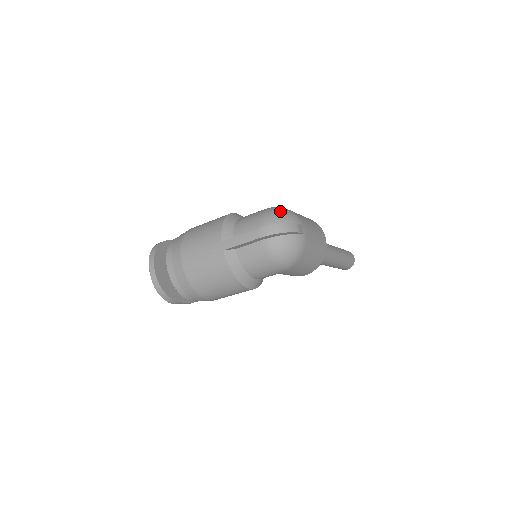
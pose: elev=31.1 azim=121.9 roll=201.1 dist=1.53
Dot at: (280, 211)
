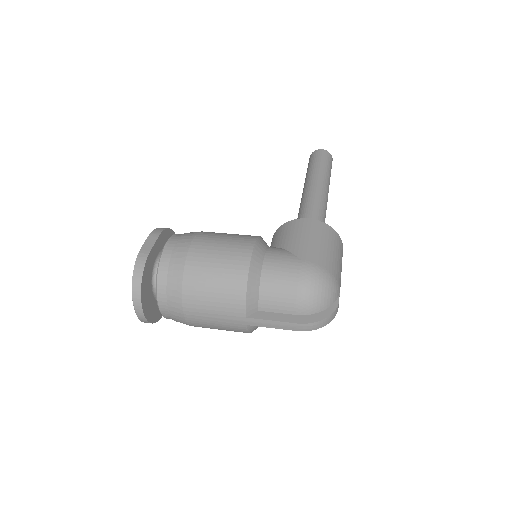
Dot at: (322, 288)
